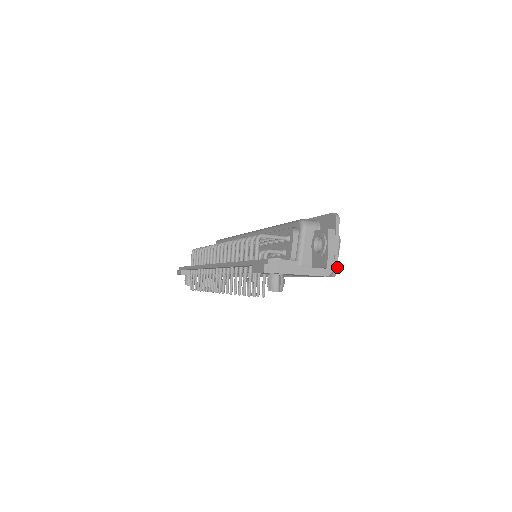
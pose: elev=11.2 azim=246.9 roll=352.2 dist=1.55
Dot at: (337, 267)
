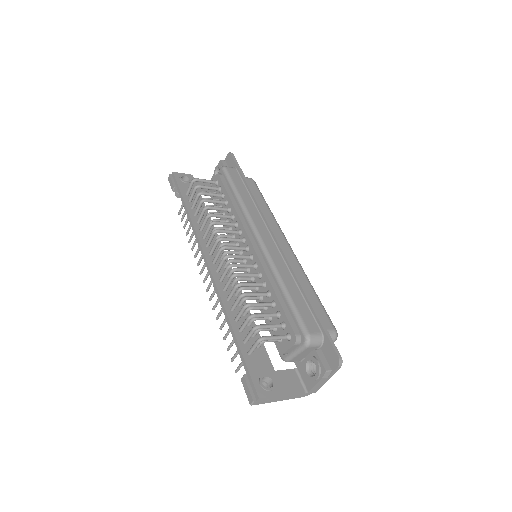
Dot at: occluded
